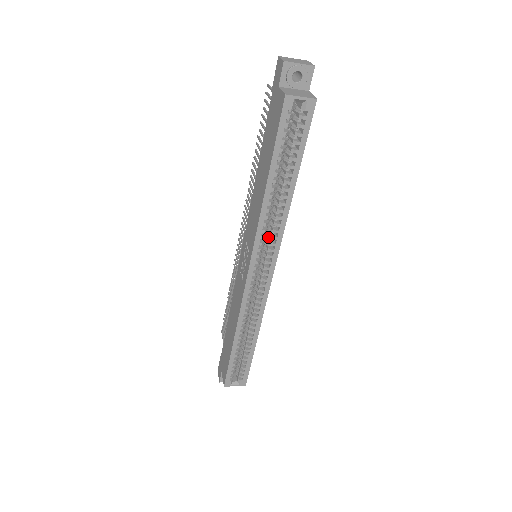
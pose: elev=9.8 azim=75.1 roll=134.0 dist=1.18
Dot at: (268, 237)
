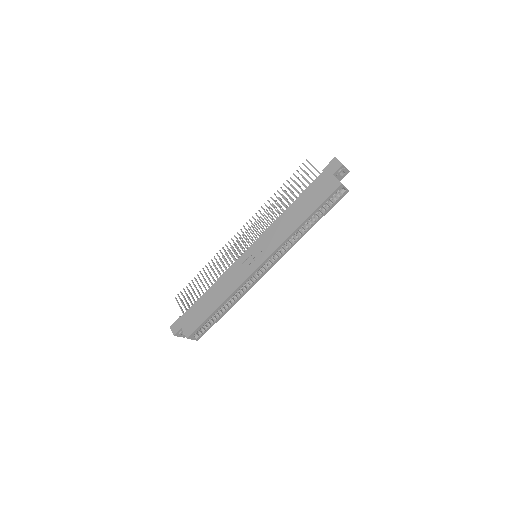
Dot at: occluded
